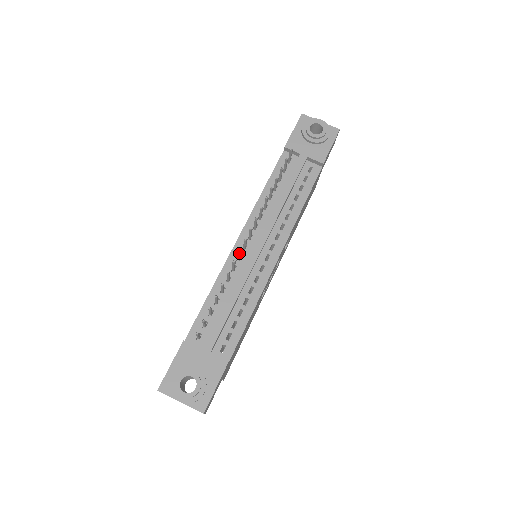
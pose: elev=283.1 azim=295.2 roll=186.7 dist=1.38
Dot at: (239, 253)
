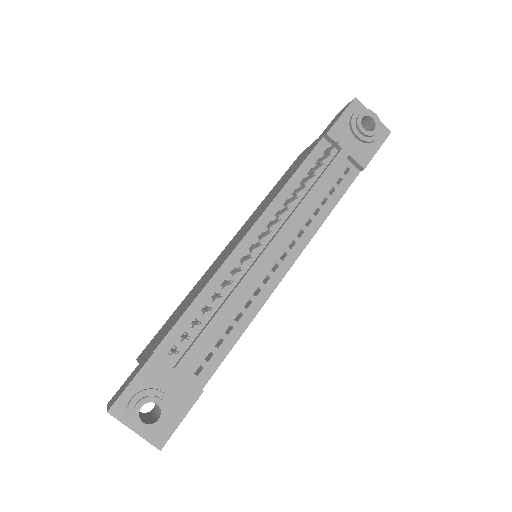
Dot at: (248, 258)
